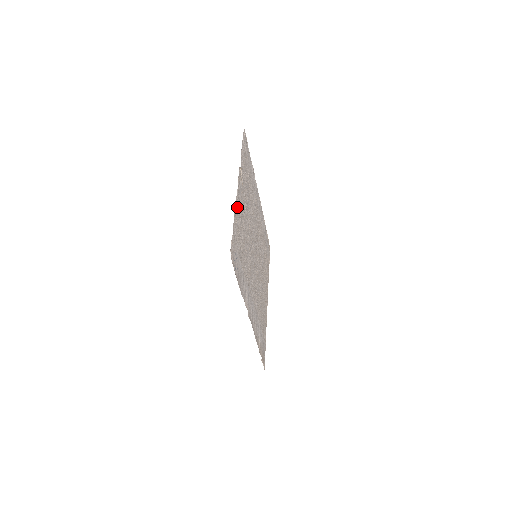
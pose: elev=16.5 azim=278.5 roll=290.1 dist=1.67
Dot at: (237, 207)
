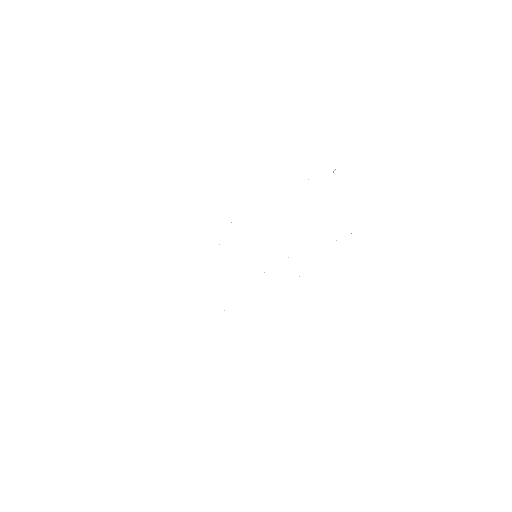
Dot at: occluded
